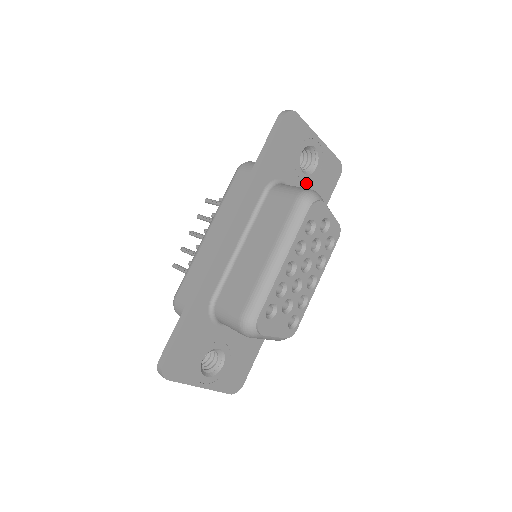
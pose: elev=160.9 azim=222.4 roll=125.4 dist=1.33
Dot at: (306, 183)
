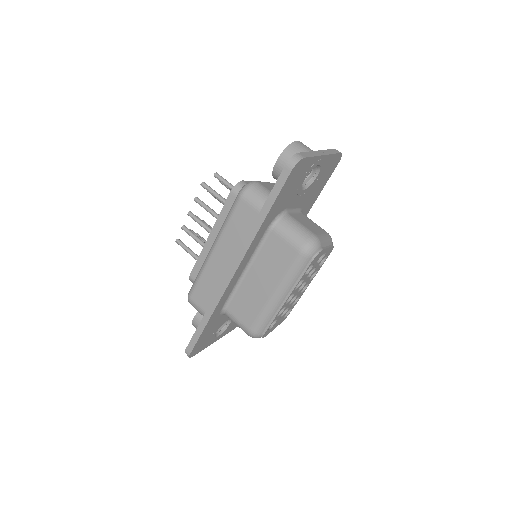
Dot at: (305, 193)
